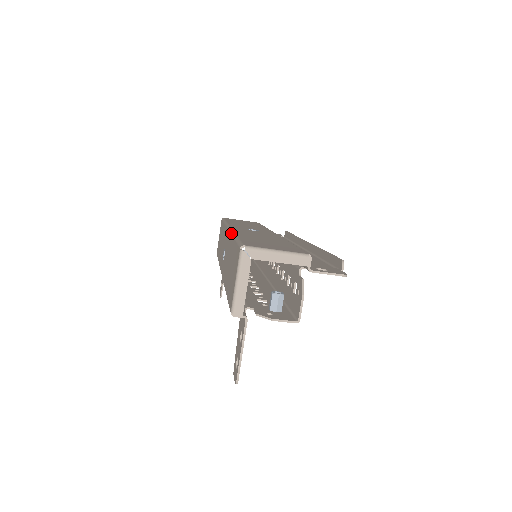
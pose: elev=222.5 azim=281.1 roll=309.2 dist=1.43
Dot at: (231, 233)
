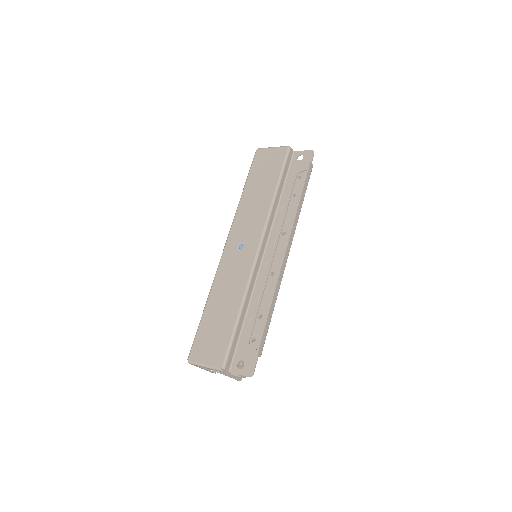
Dot at: occluded
